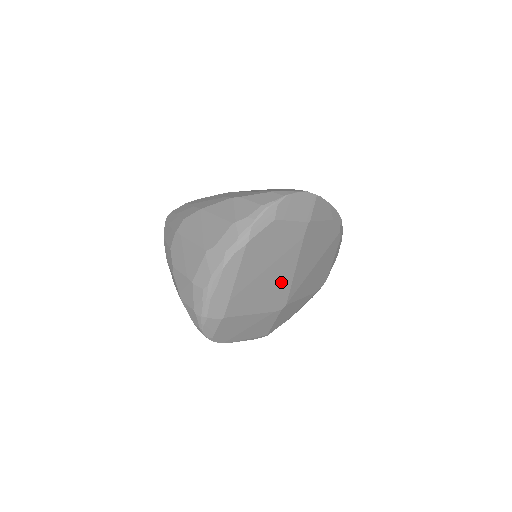
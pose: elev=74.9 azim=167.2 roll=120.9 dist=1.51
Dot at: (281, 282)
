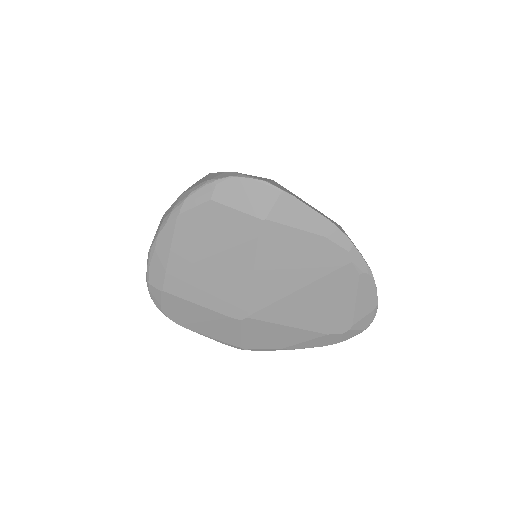
Dot at: (234, 283)
